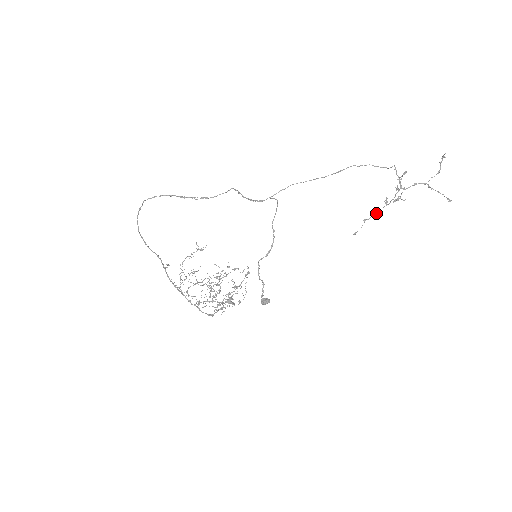
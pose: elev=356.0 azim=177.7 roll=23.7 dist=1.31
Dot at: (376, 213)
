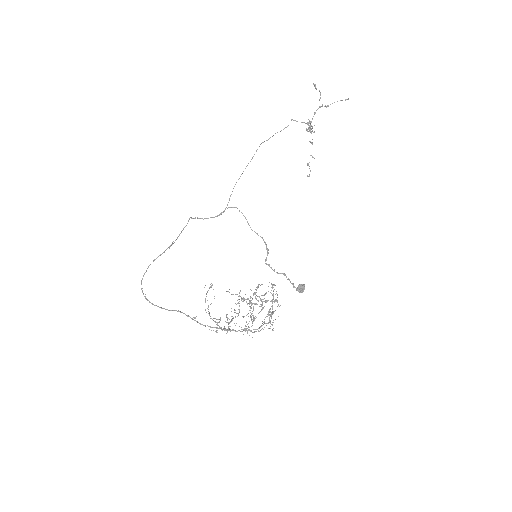
Dot at: occluded
